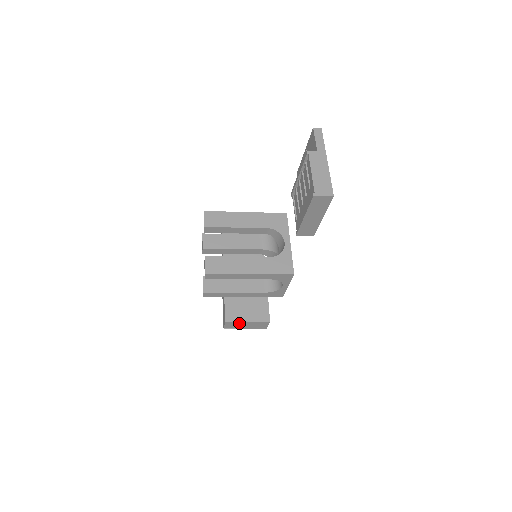
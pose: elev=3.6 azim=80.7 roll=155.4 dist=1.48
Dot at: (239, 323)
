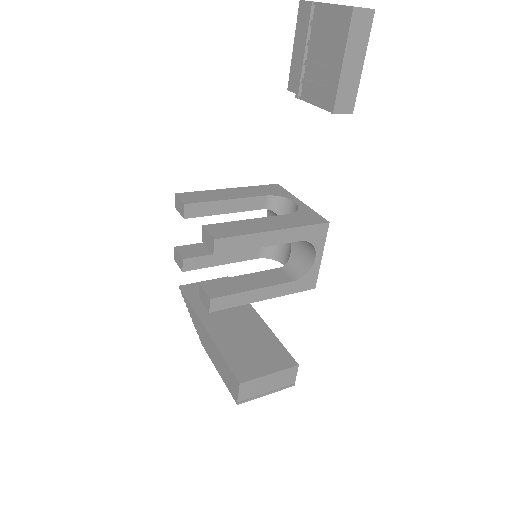
Dot at: (258, 381)
